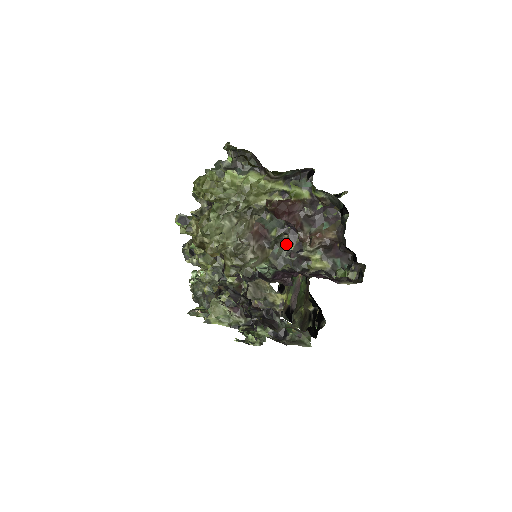
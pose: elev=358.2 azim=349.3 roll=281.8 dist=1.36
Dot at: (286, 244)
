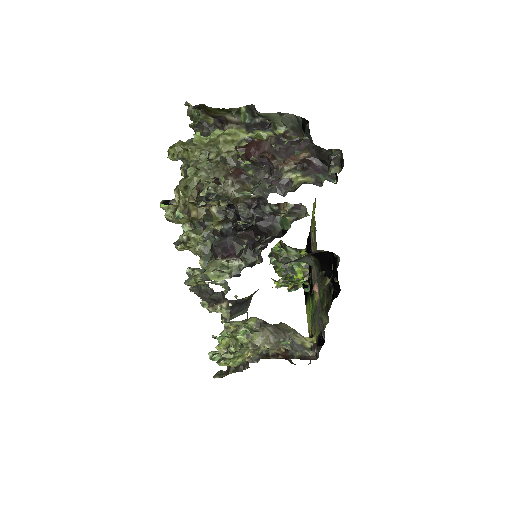
Dot at: (266, 180)
